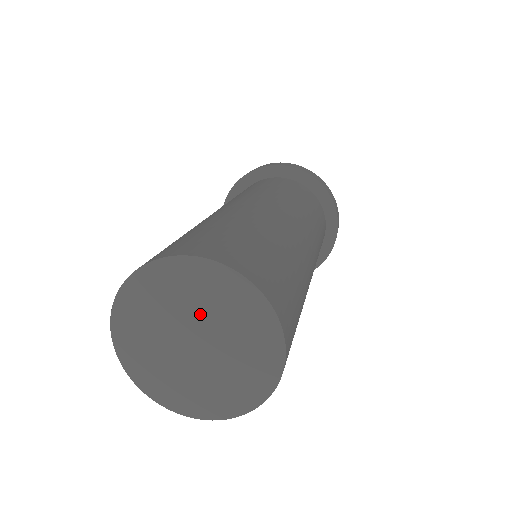
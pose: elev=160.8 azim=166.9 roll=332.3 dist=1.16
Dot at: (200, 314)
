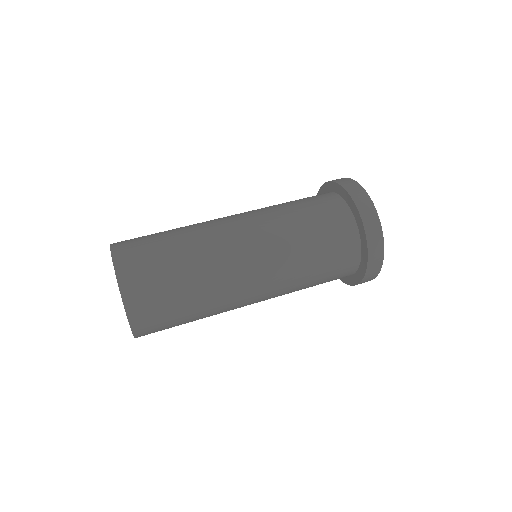
Dot at: occluded
